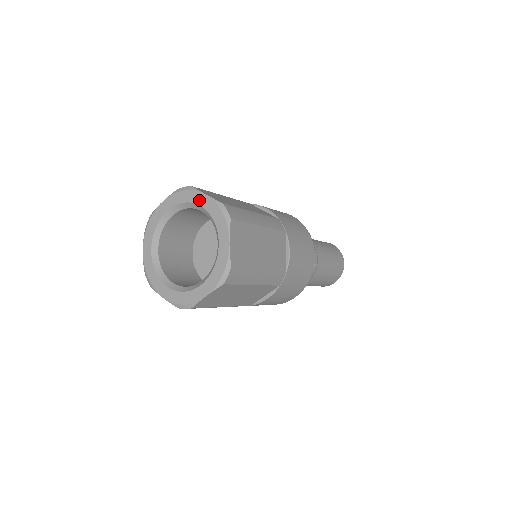
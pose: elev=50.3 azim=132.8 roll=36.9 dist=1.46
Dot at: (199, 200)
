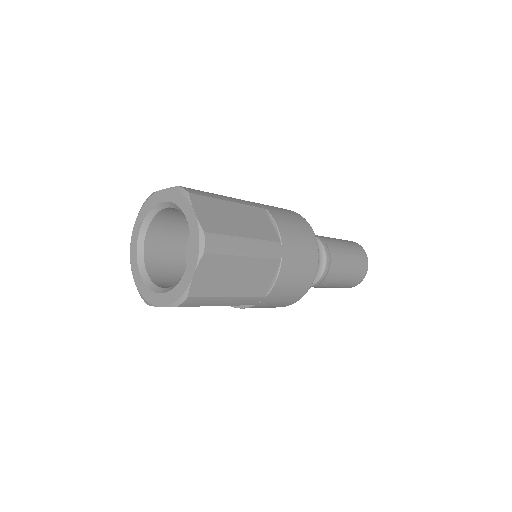
Dot at: (188, 213)
